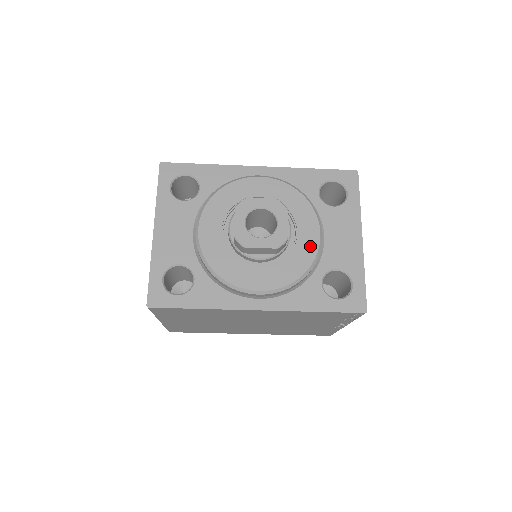
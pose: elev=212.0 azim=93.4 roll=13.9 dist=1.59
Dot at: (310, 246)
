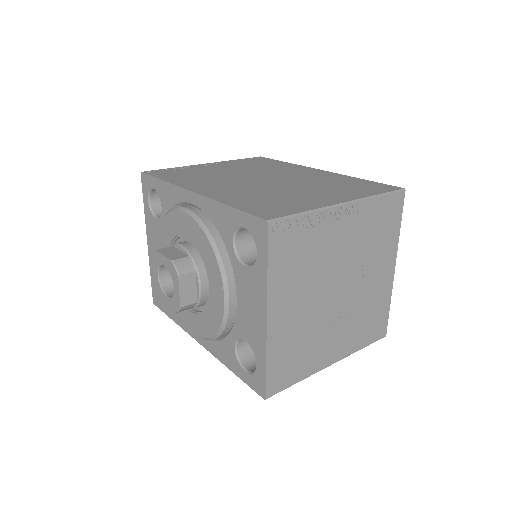
Dot at: (218, 309)
